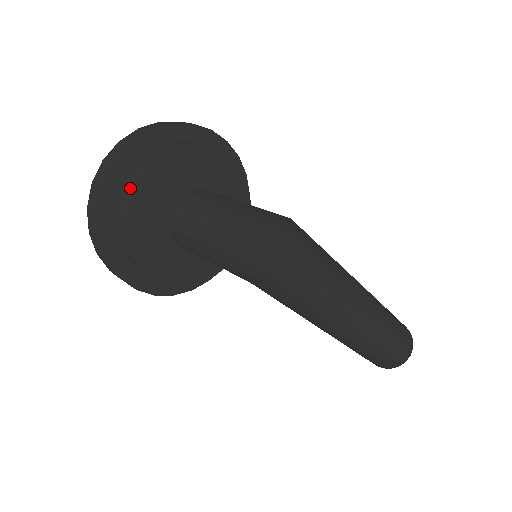
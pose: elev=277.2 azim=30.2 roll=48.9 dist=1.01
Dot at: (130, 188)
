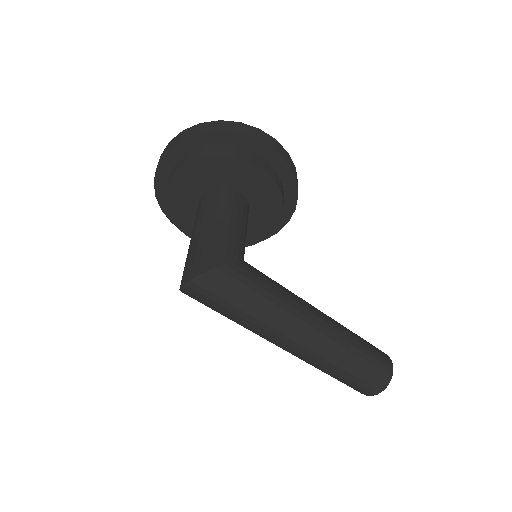
Dot at: (172, 174)
